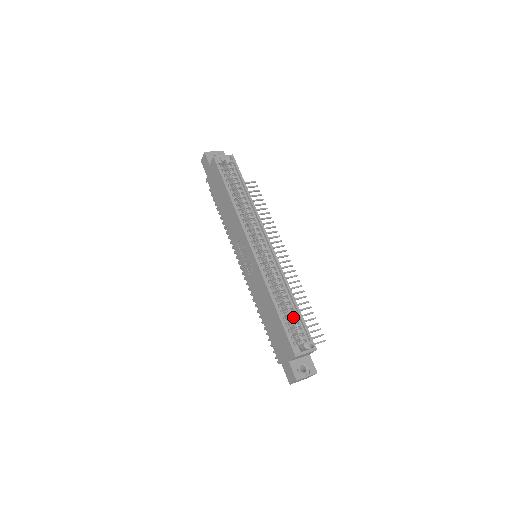
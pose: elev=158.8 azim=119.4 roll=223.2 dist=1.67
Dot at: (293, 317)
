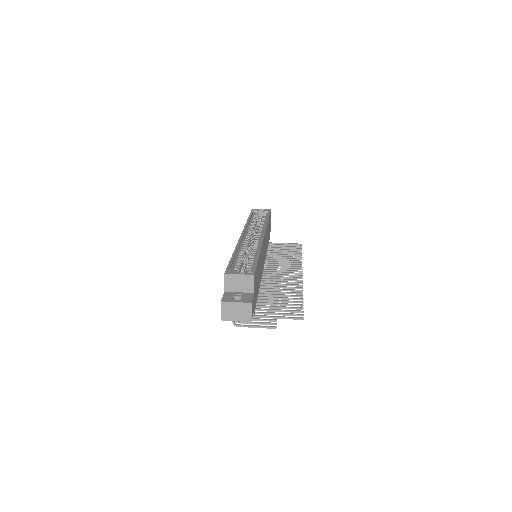
Dot at: (249, 263)
